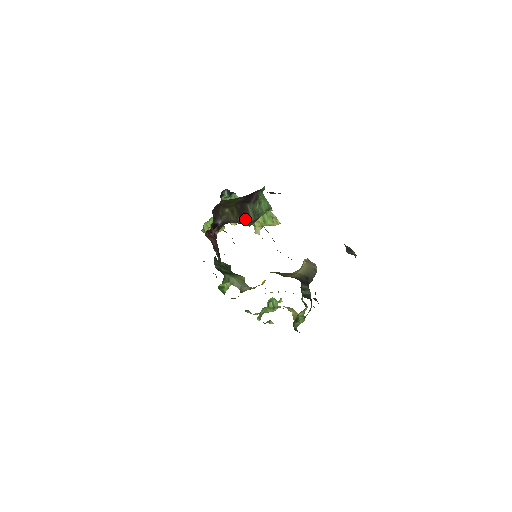
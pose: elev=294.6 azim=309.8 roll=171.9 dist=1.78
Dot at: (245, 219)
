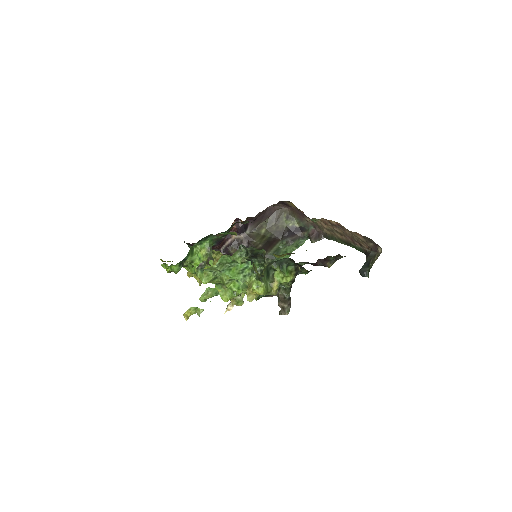
Dot at: occluded
